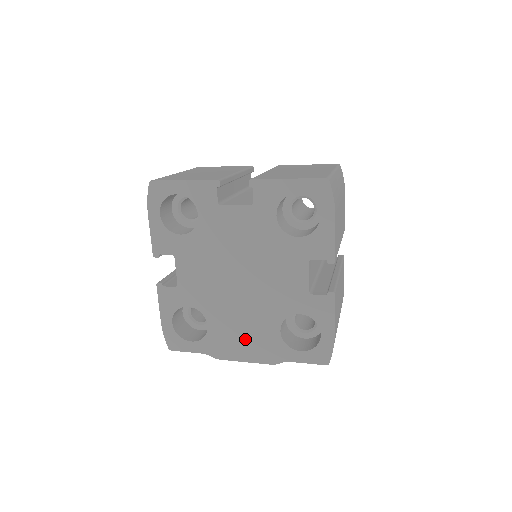
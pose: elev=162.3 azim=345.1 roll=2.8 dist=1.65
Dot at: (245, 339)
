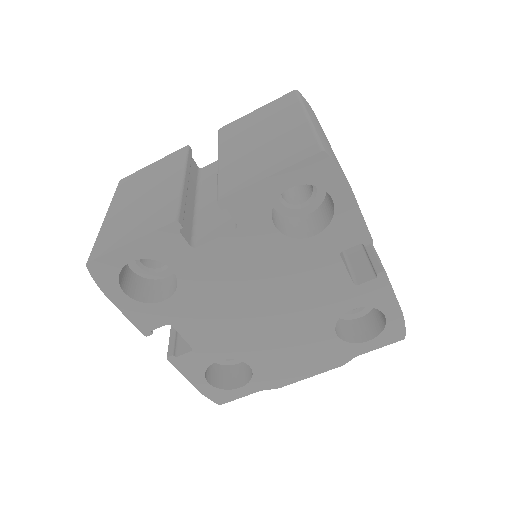
Dot at: (299, 359)
